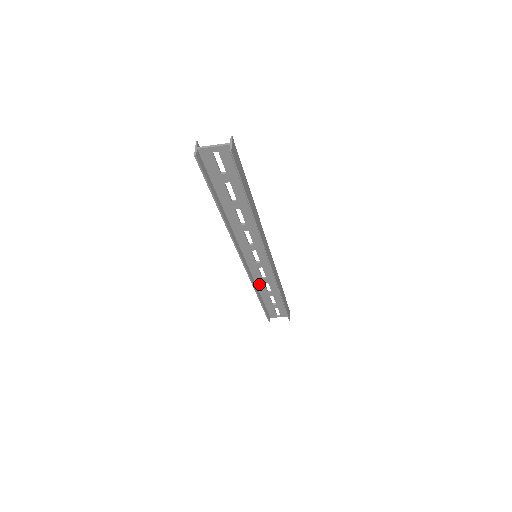
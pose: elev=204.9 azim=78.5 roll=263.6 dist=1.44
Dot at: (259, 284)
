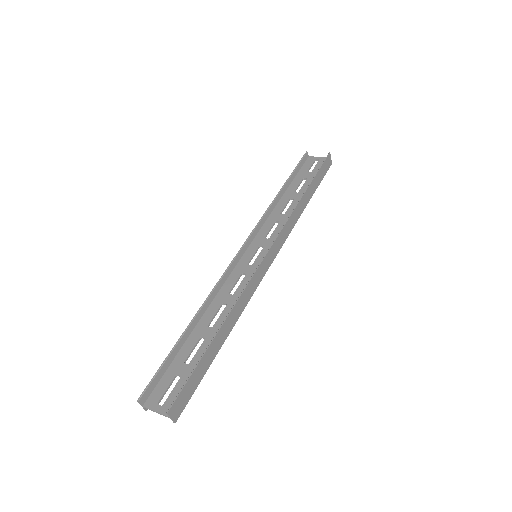
Dot at: (276, 213)
